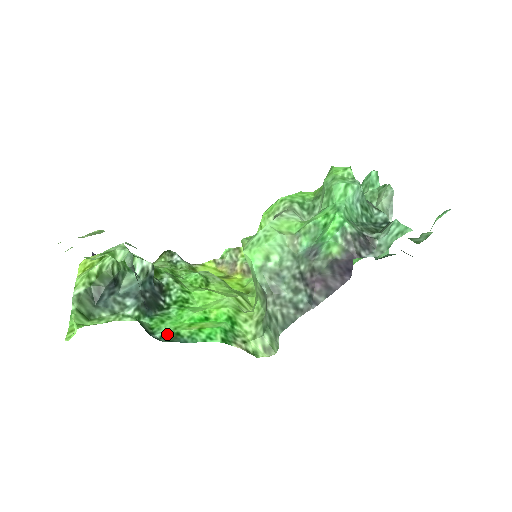
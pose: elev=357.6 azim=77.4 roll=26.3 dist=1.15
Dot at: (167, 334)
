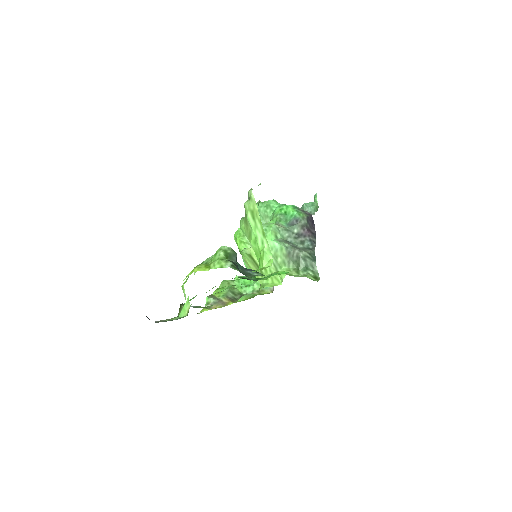
Dot at: occluded
